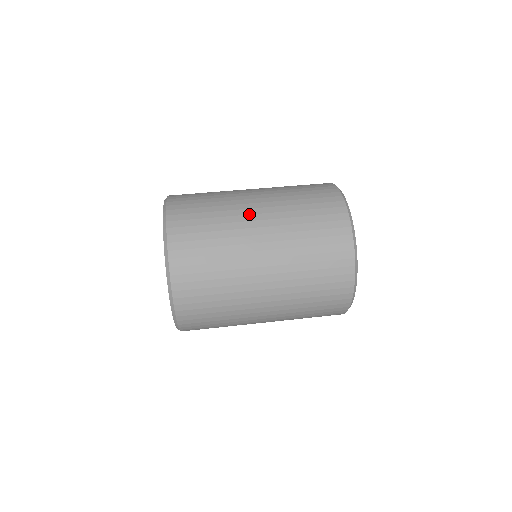
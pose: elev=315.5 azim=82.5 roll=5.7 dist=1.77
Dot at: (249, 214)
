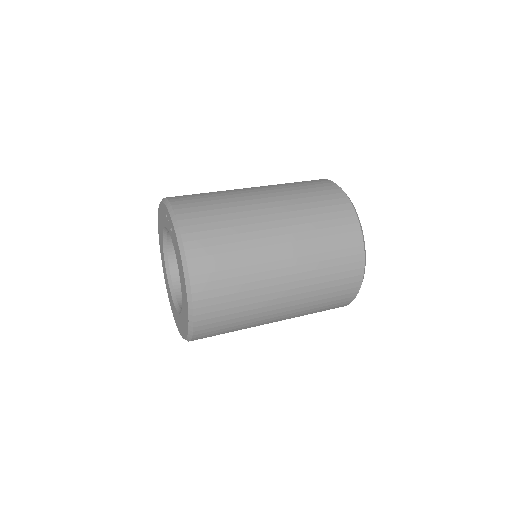
Dot at: (257, 203)
